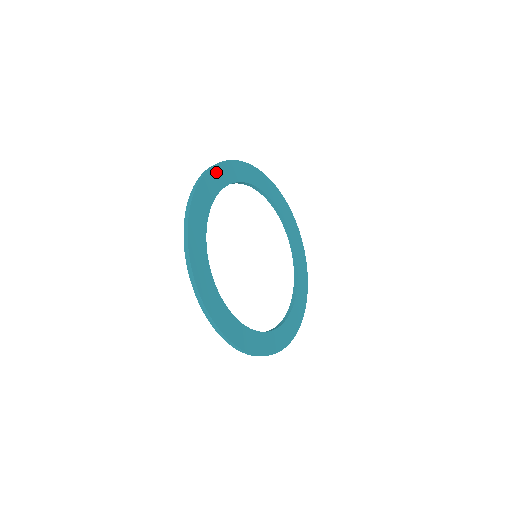
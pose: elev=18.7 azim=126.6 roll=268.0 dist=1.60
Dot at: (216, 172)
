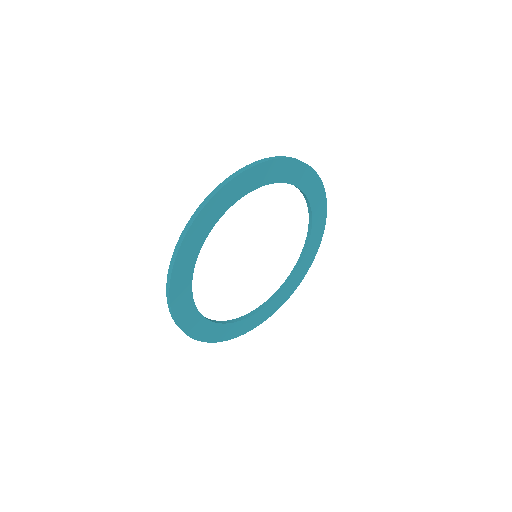
Dot at: (230, 188)
